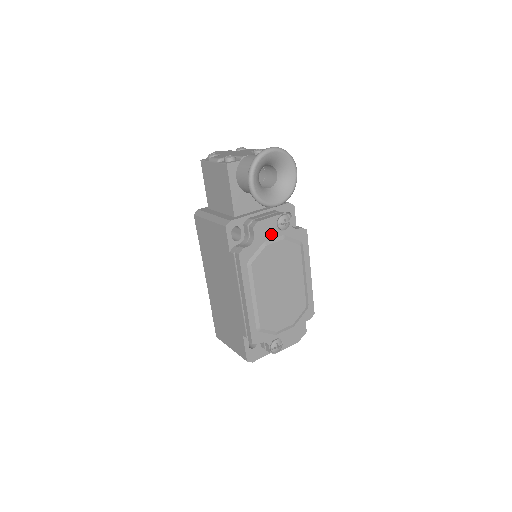
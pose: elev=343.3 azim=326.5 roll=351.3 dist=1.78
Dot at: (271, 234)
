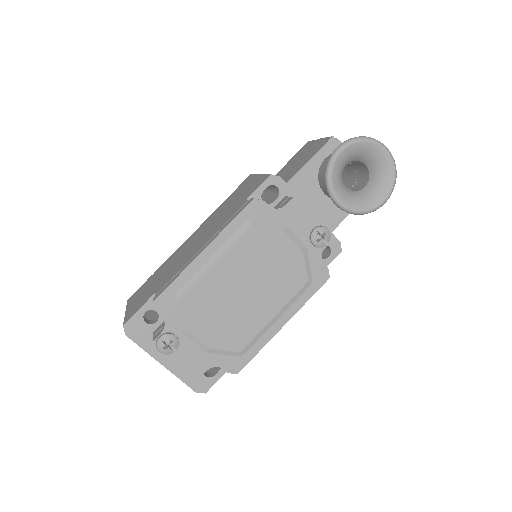
Dot at: (299, 229)
